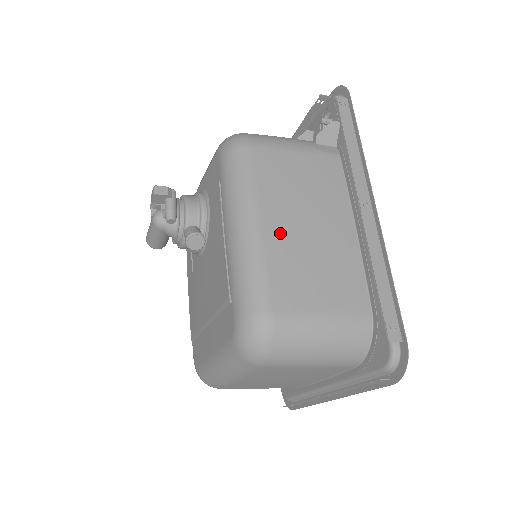
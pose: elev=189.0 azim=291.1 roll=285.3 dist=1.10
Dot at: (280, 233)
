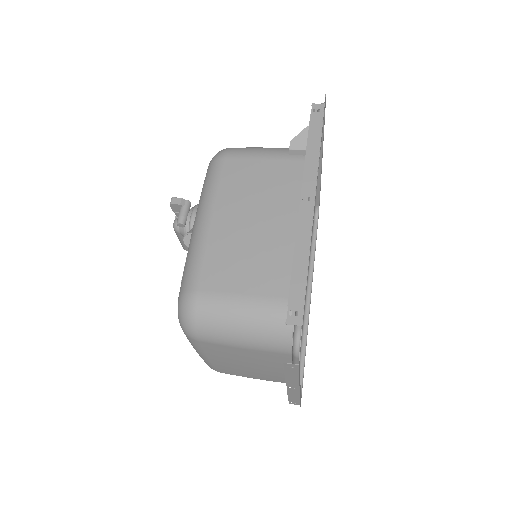
Dot at: (225, 227)
